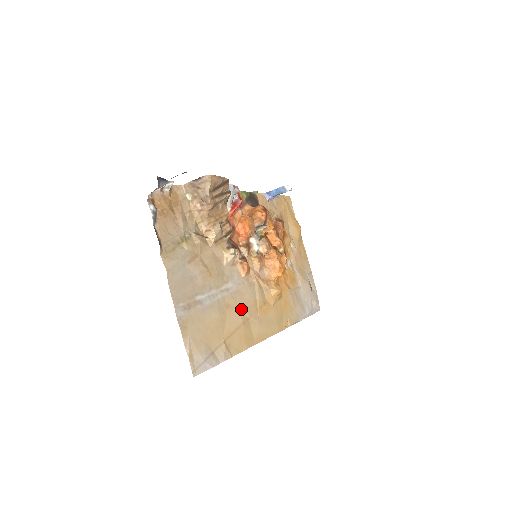
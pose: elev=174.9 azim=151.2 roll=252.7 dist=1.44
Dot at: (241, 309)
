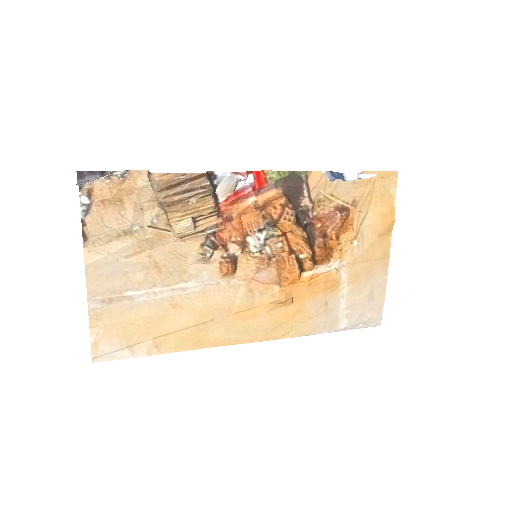
Dot at: (199, 311)
